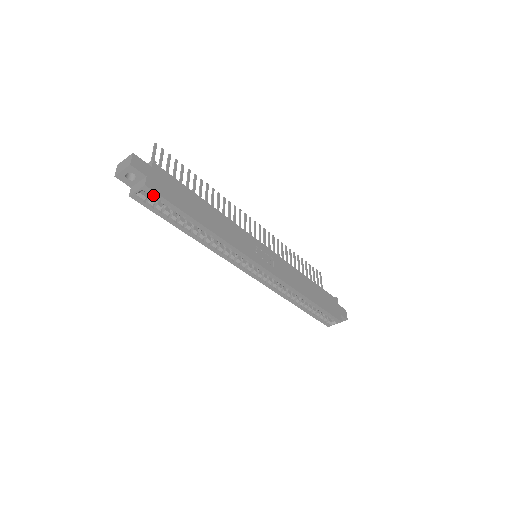
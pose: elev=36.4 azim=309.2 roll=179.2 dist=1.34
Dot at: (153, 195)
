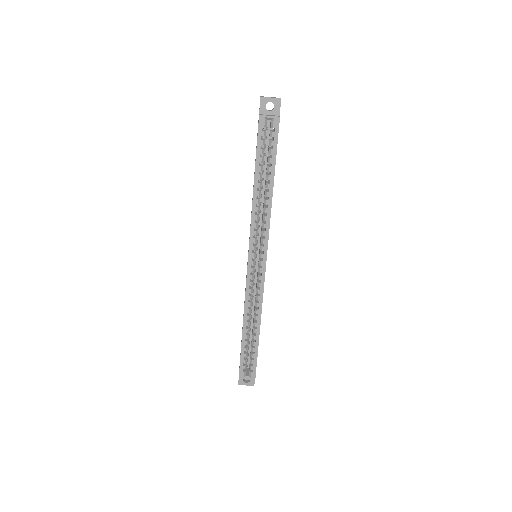
Dot at: (271, 131)
